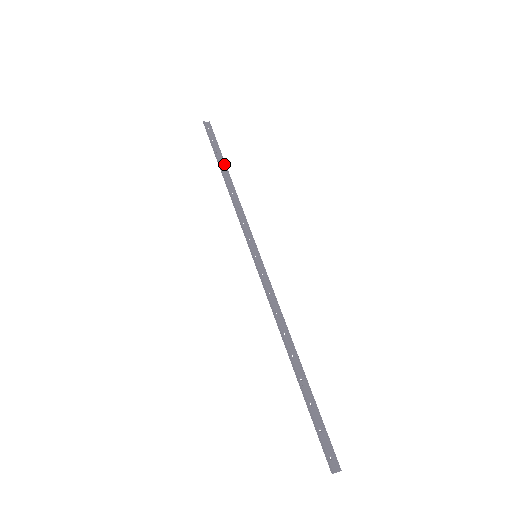
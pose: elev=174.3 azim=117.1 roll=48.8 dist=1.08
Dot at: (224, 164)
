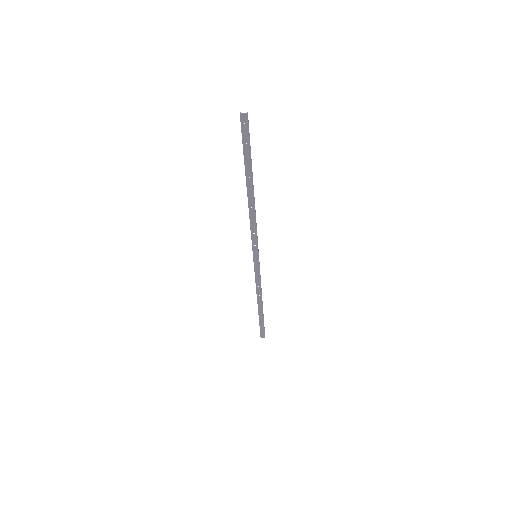
Dot at: (262, 312)
